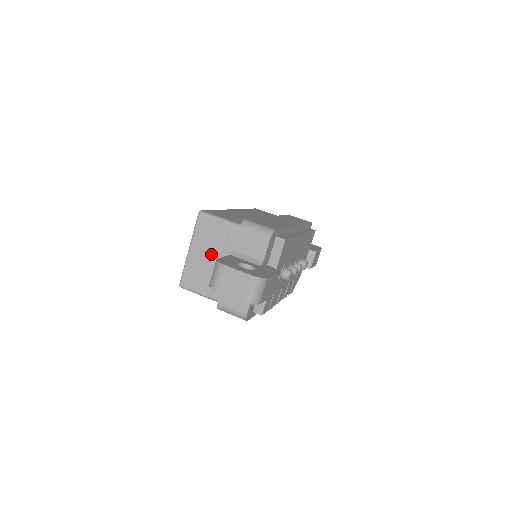
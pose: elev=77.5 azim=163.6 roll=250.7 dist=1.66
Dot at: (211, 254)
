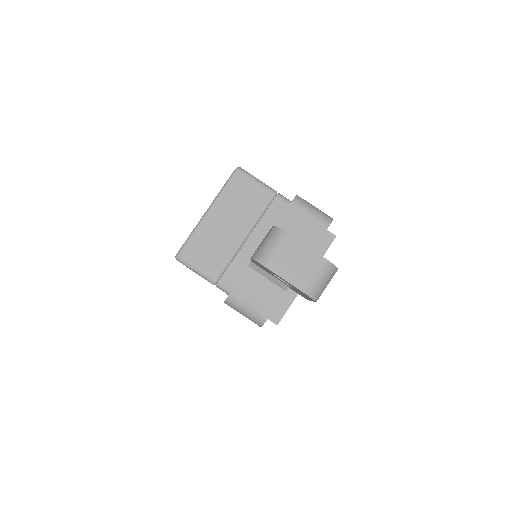
Dot at: (238, 226)
